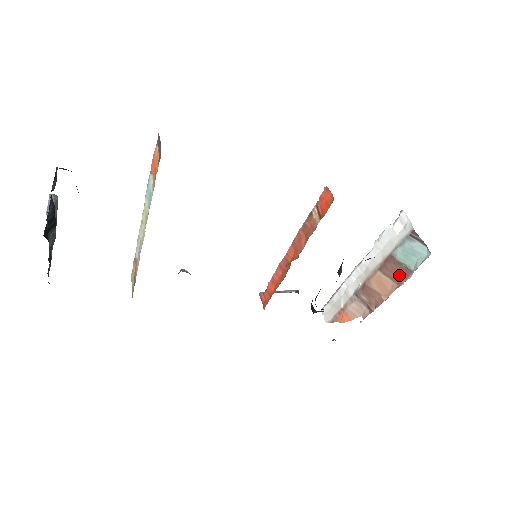
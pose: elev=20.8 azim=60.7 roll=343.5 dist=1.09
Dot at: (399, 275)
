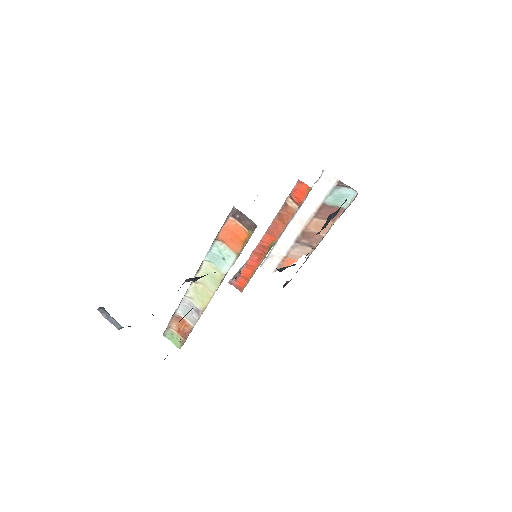
Dot at: occluded
